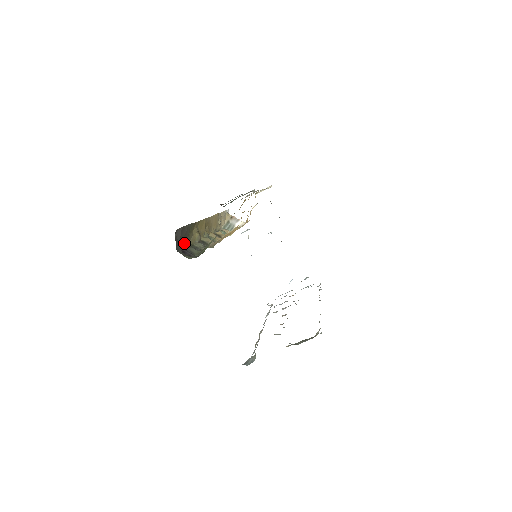
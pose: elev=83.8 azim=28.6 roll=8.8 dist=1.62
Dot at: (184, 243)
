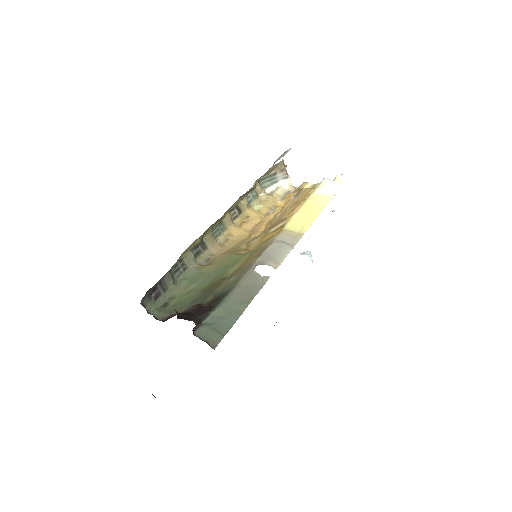
Dot at: (164, 275)
